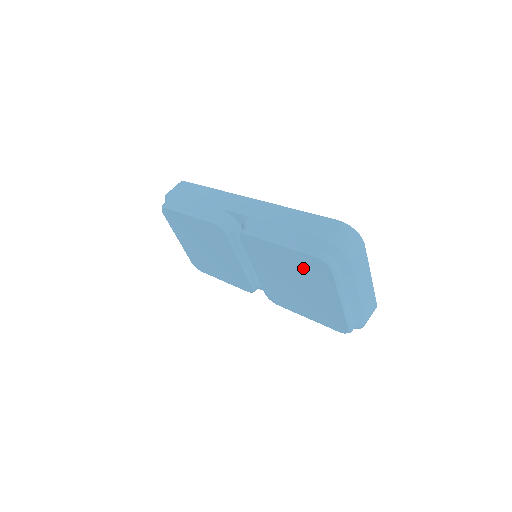
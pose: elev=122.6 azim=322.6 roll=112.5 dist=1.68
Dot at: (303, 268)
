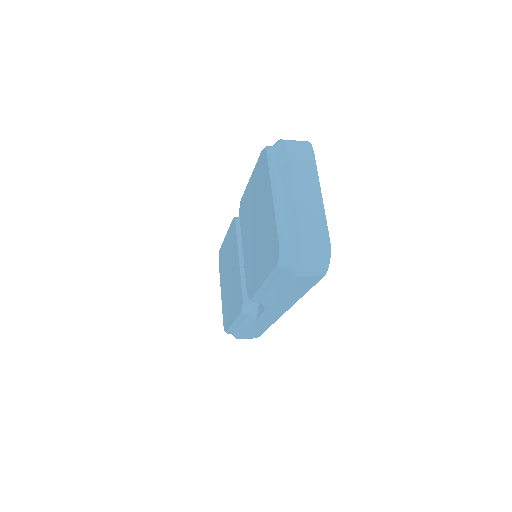
Dot at: (258, 185)
